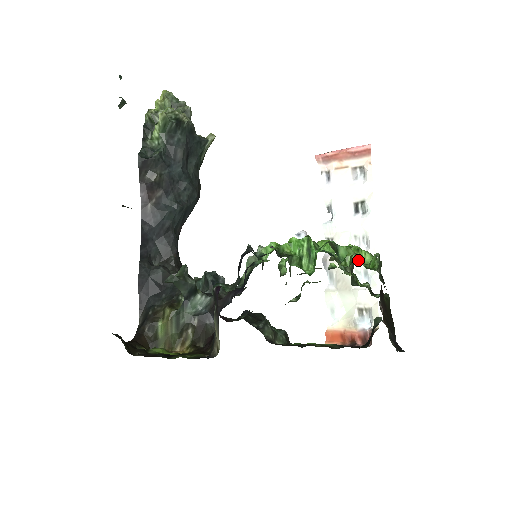
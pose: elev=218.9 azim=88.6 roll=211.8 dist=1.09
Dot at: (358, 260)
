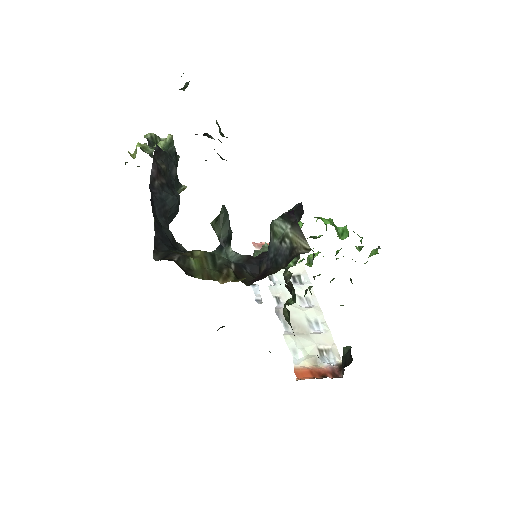
Dot at: occluded
